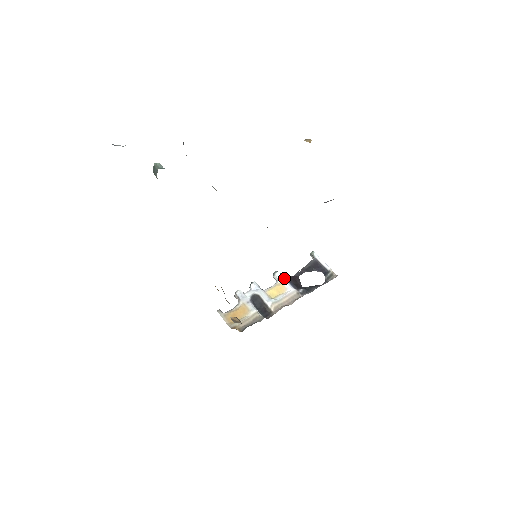
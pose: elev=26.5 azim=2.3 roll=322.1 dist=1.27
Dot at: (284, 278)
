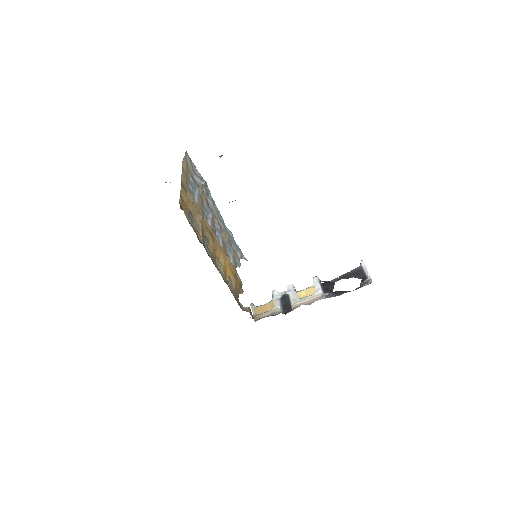
Dot at: (319, 282)
